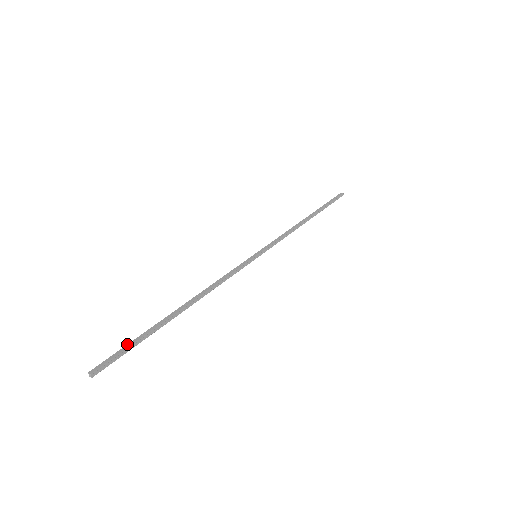
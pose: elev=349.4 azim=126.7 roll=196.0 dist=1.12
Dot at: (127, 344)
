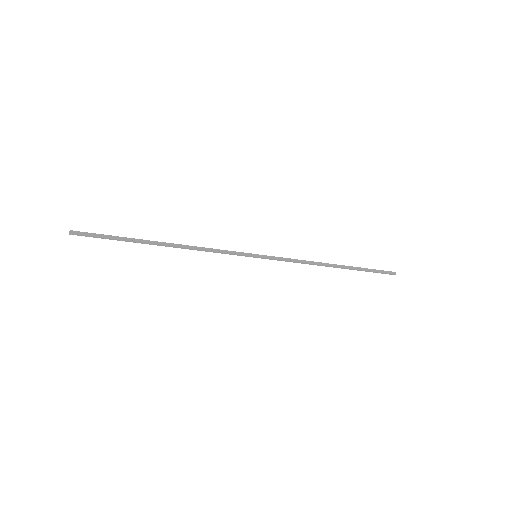
Dot at: (107, 236)
